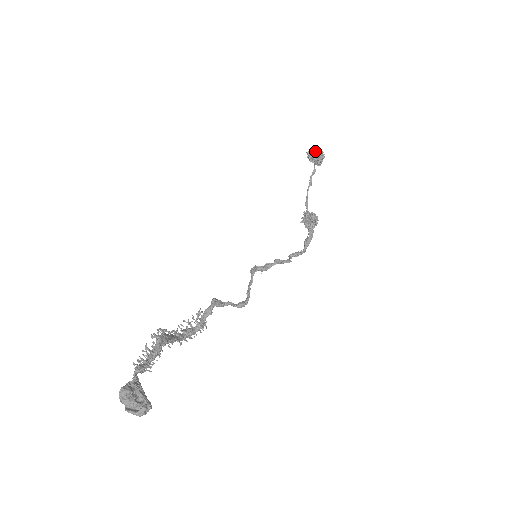
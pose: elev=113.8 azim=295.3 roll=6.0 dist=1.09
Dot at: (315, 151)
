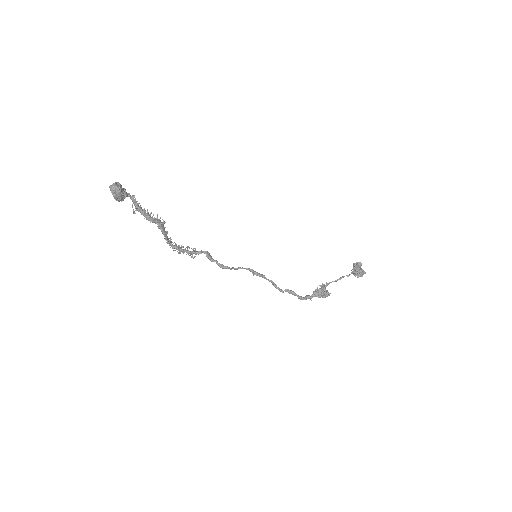
Dot at: (356, 262)
